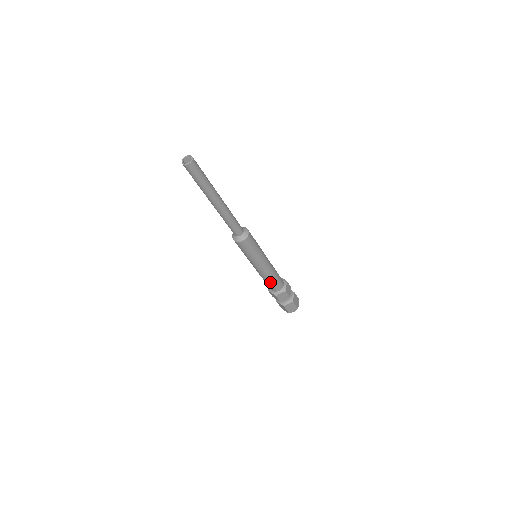
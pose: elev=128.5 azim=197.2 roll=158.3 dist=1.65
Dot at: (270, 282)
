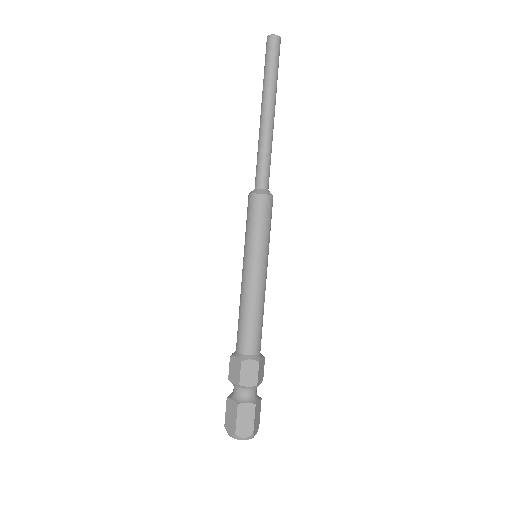
Dot at: (260, 321)
